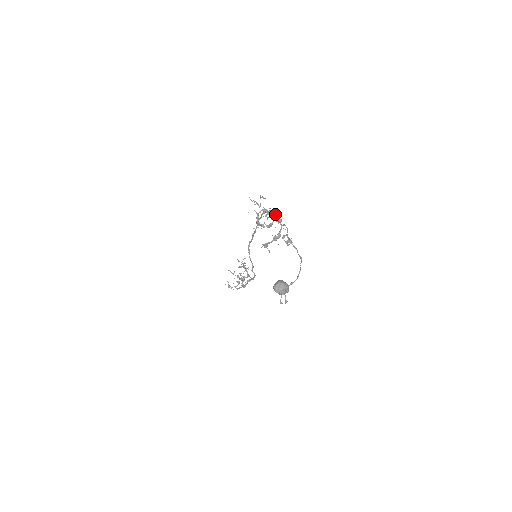
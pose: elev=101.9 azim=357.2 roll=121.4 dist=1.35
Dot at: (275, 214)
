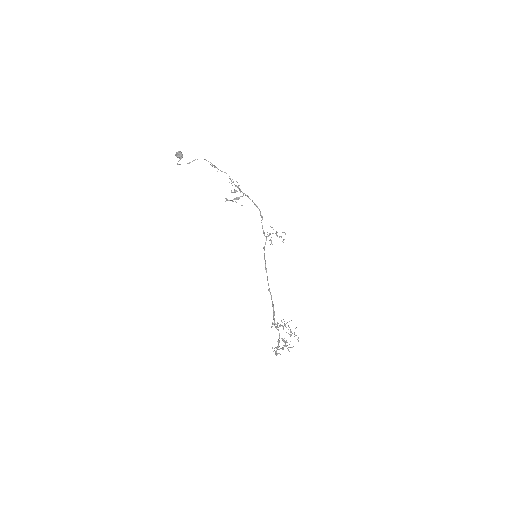
Dot at: (250, 199)
